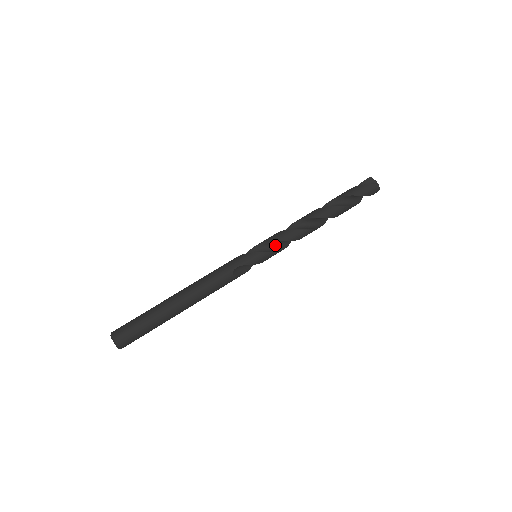
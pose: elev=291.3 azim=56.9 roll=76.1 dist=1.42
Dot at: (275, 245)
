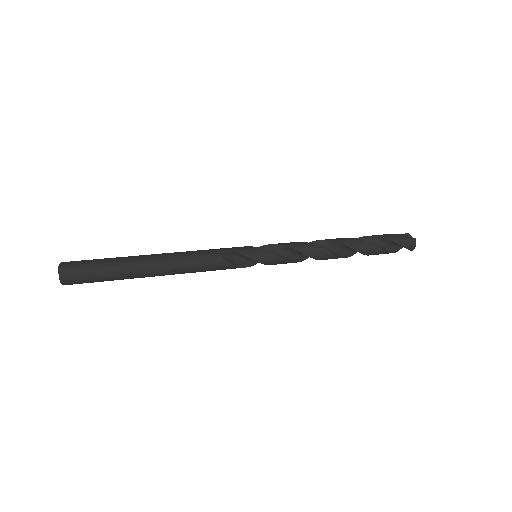
Dot at: (281, 253)
